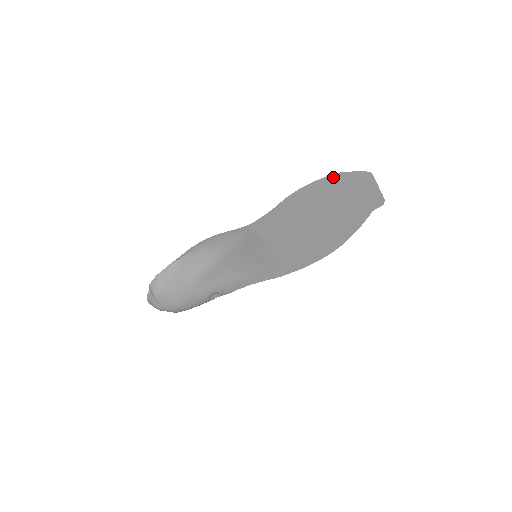
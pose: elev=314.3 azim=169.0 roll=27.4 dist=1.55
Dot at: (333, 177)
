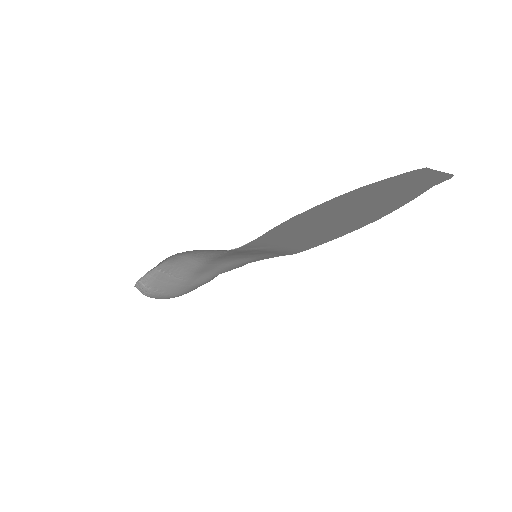
Dot at: (351, 192)
